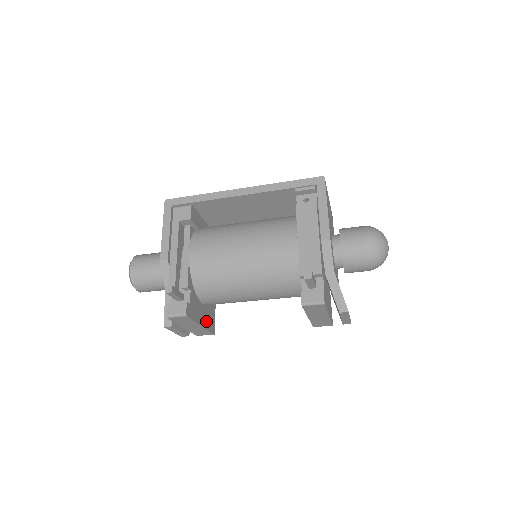
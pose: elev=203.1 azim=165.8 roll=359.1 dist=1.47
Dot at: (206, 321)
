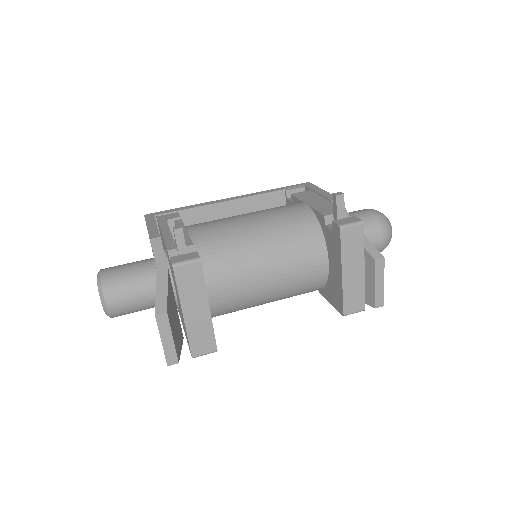
Dot at: occluded
